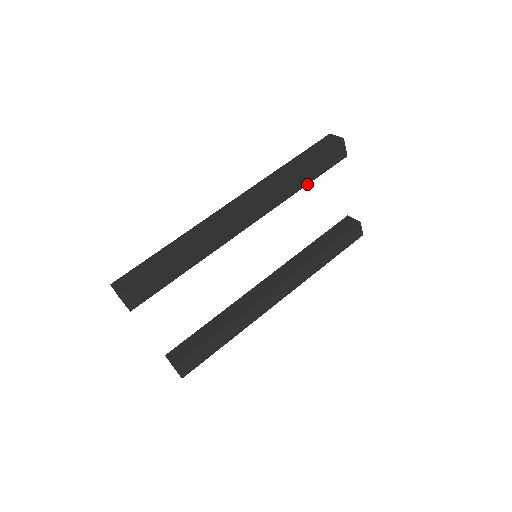
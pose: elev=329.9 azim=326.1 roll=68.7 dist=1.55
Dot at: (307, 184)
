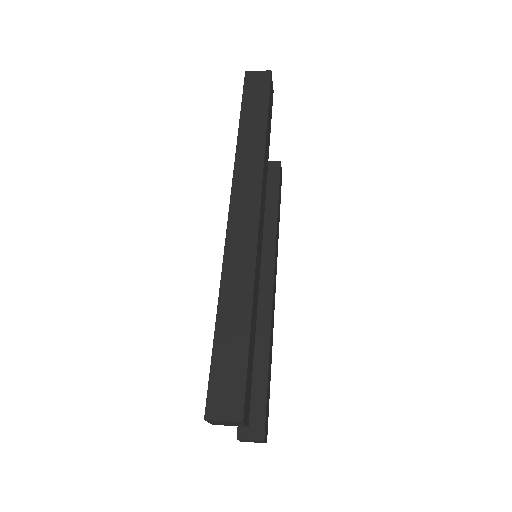
Dot at: (269, 142)
